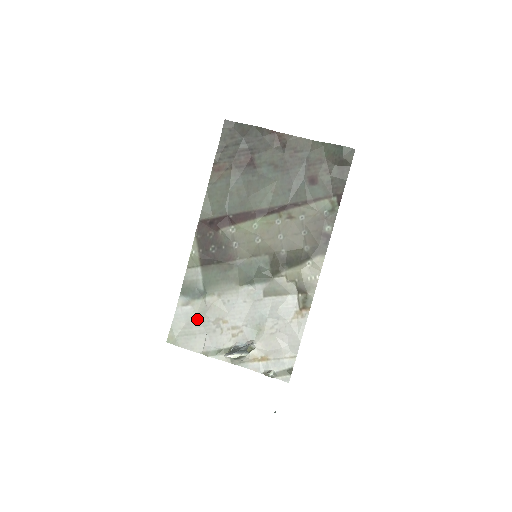
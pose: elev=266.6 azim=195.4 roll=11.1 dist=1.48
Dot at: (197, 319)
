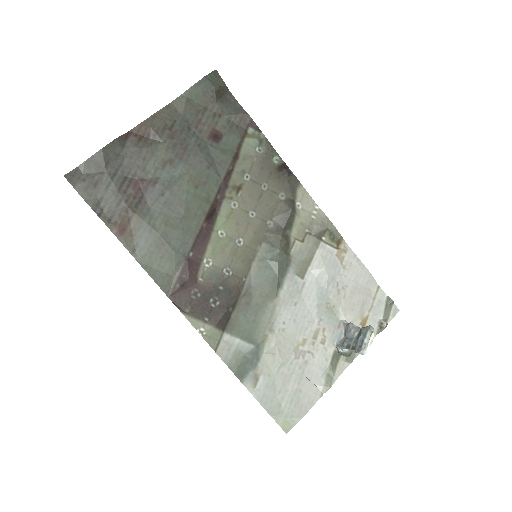
Dot at: (280, 377)
